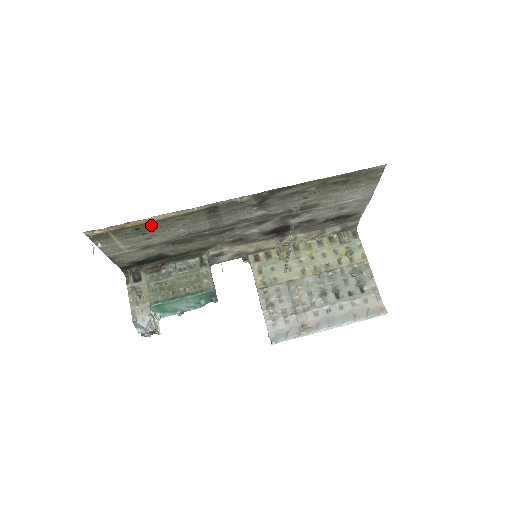
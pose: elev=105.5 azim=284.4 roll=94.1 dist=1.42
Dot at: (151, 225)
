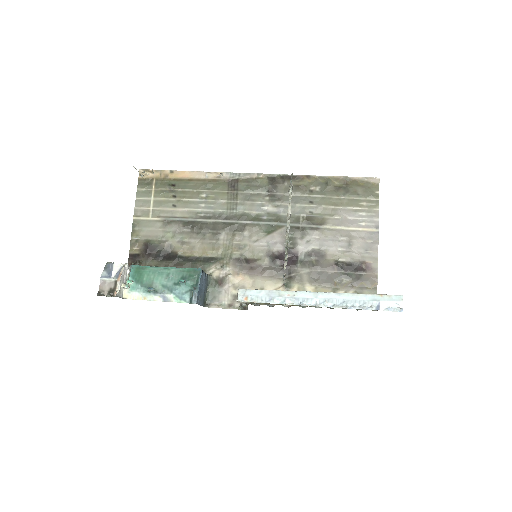
Dot at: (184, 185)
